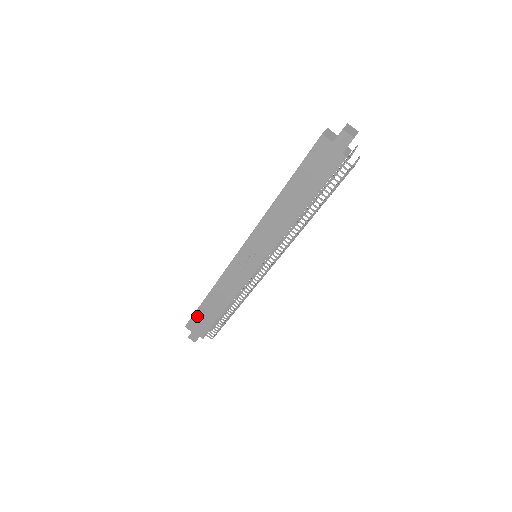
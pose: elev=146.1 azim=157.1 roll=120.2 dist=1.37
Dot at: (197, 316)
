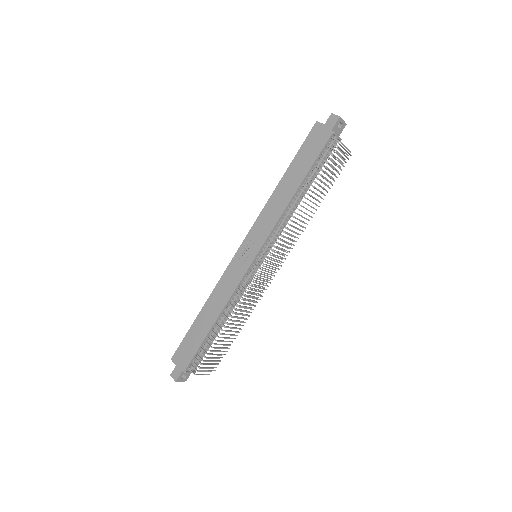
Dot at: (186, 340)
